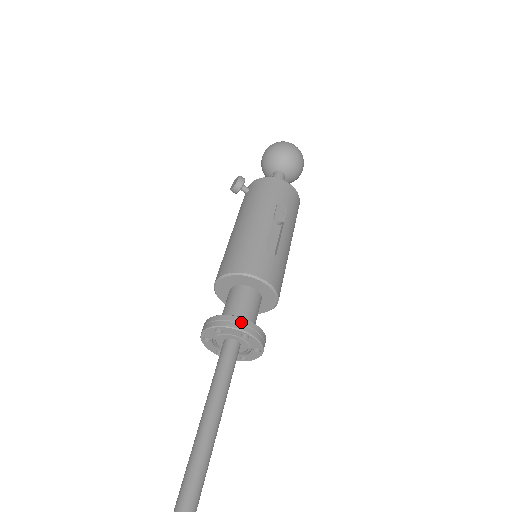
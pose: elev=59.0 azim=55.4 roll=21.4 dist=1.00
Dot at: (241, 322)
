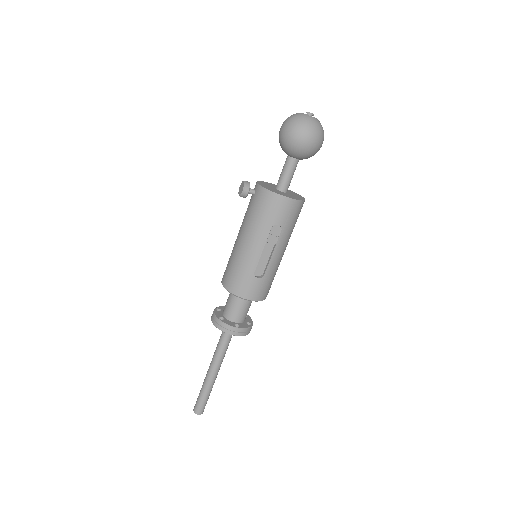
Dot at: (230, 329)
